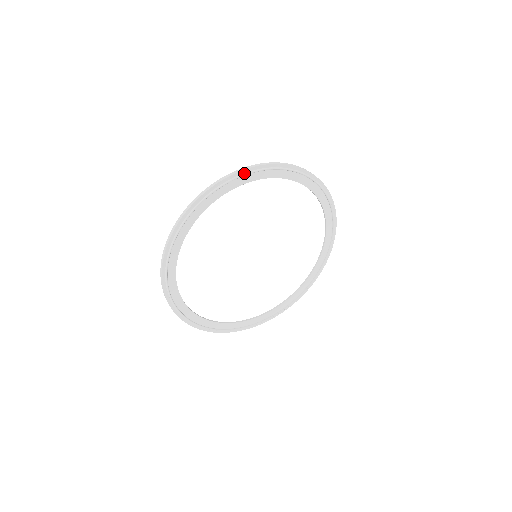
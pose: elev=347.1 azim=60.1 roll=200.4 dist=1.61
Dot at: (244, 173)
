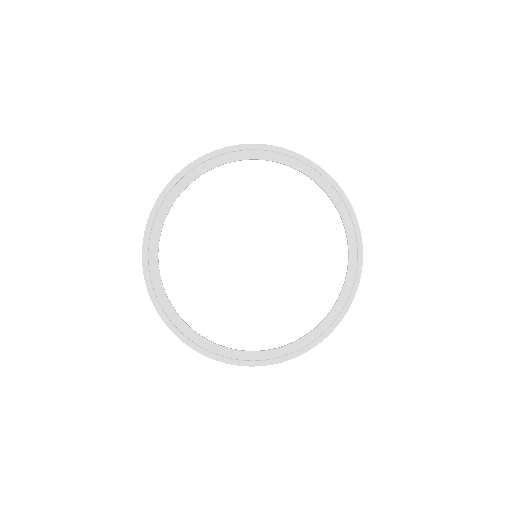
Dot at: (221, 152)
